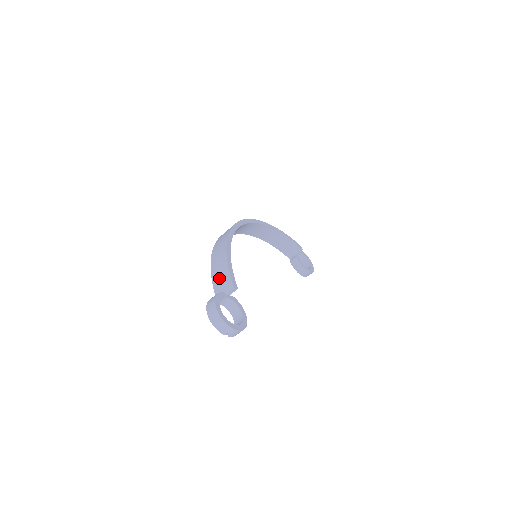
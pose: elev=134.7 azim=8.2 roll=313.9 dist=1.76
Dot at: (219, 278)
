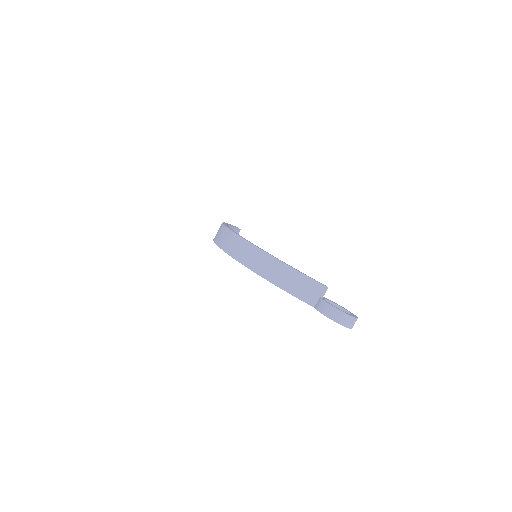
Dot at: (303, 290)
